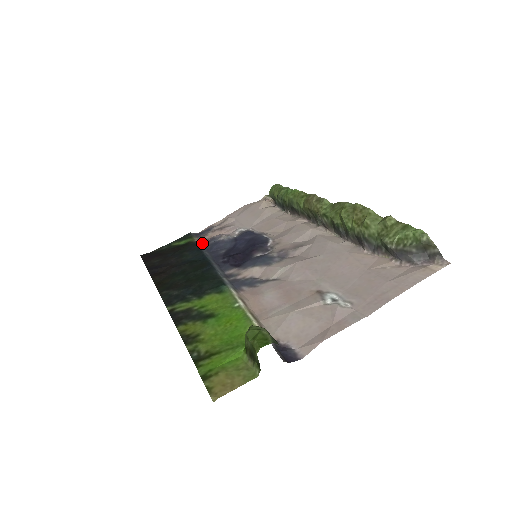
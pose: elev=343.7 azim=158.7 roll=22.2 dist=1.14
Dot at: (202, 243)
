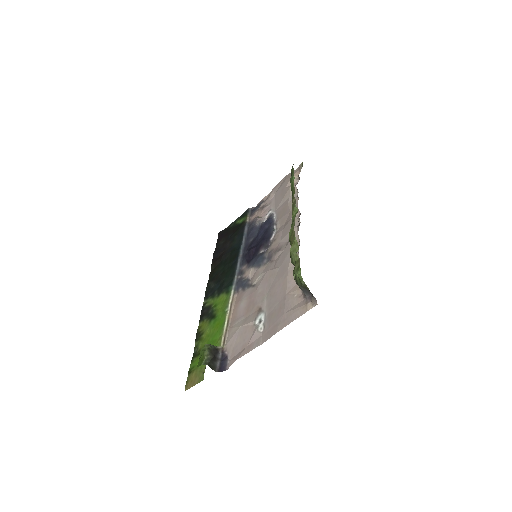
Dot at: (249, 224)
